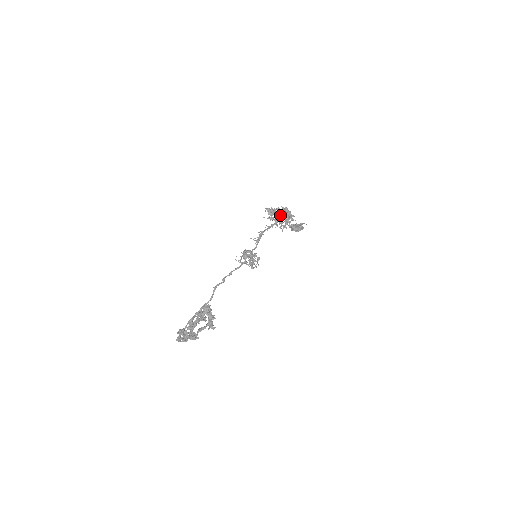
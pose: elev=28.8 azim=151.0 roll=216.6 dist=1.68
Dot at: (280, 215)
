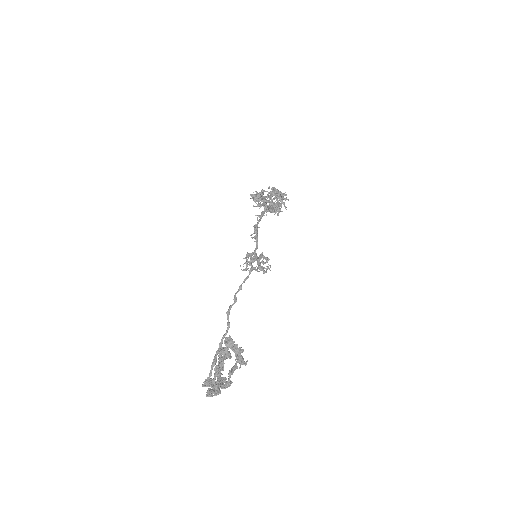
Dot at: (271, 198)
